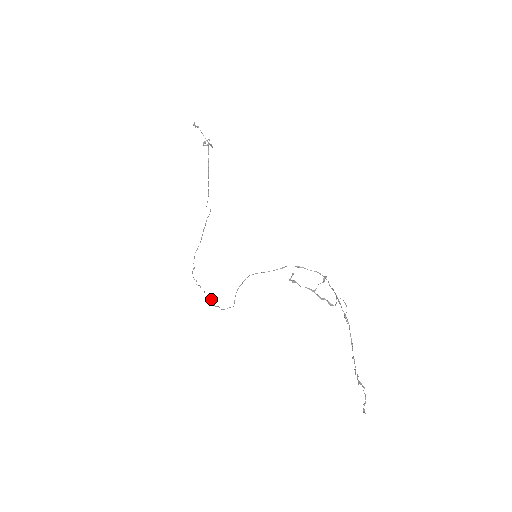
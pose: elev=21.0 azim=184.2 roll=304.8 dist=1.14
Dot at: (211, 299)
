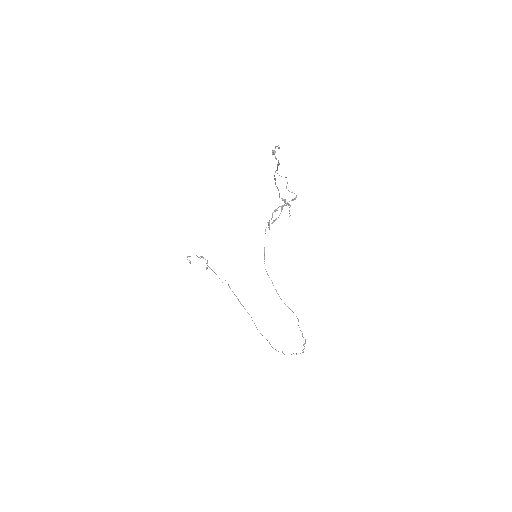
Dot at: occluded
